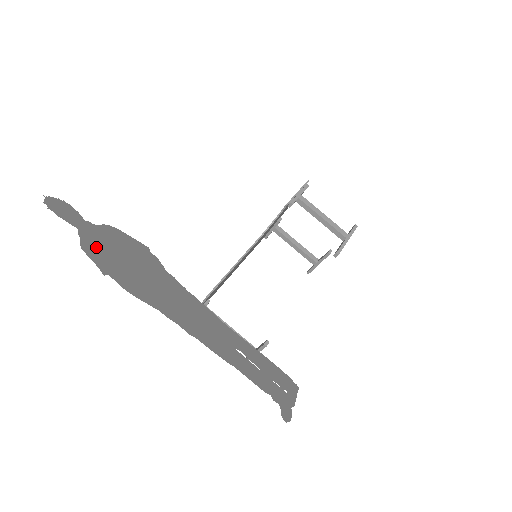
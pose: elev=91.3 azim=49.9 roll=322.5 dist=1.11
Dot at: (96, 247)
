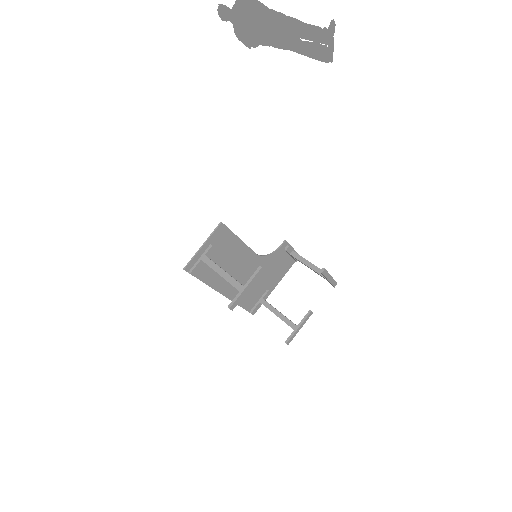
Dot at: (239, 9)
